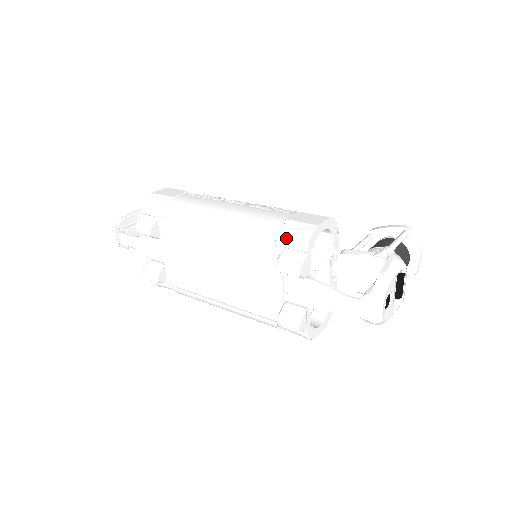
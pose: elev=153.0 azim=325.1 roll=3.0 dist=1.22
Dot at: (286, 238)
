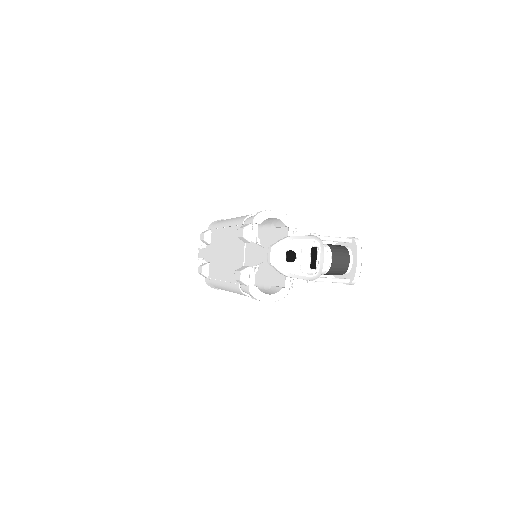
Dot at: (249, 218)
